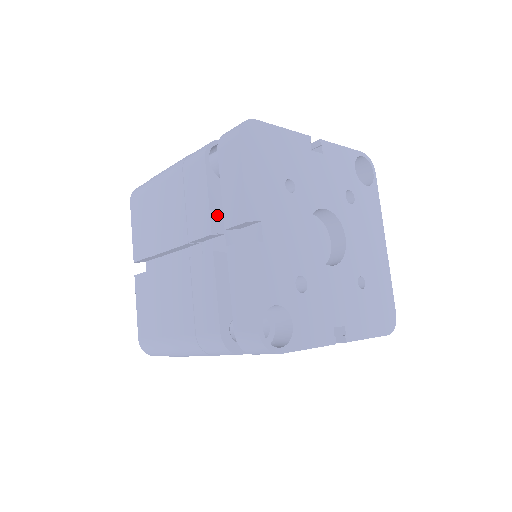
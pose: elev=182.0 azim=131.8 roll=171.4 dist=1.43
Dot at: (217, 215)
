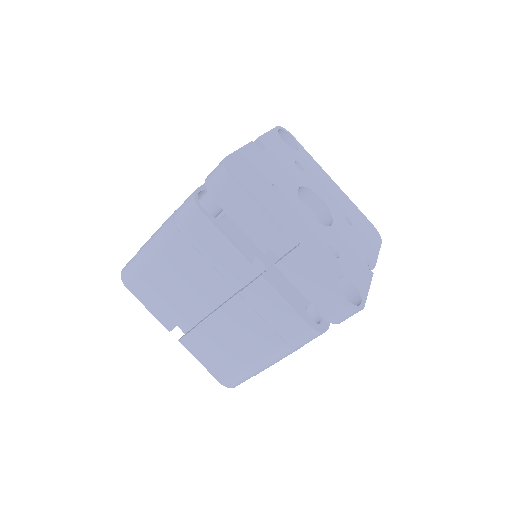
Dot at: (242, 247)
